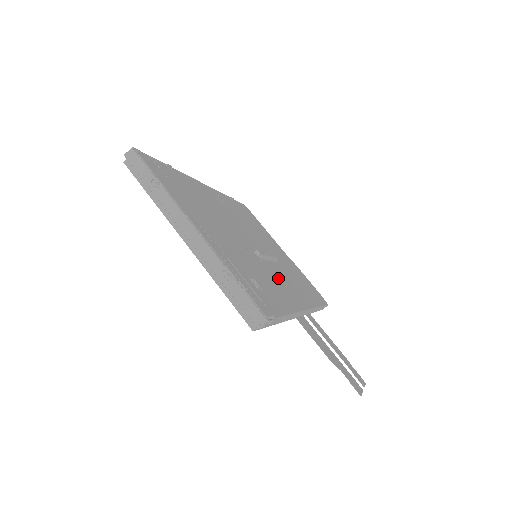
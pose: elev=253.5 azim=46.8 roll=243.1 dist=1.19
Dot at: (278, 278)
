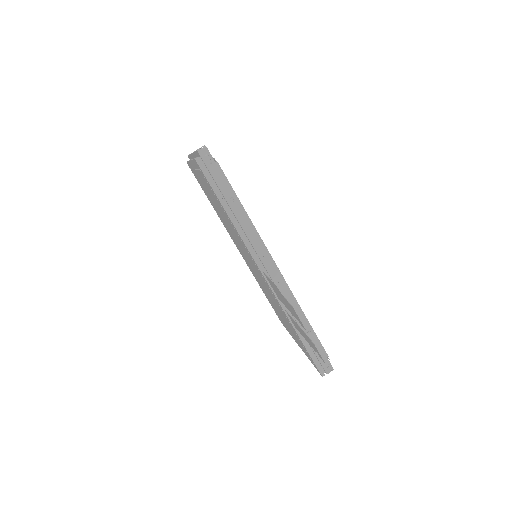
Dot at: occluded
